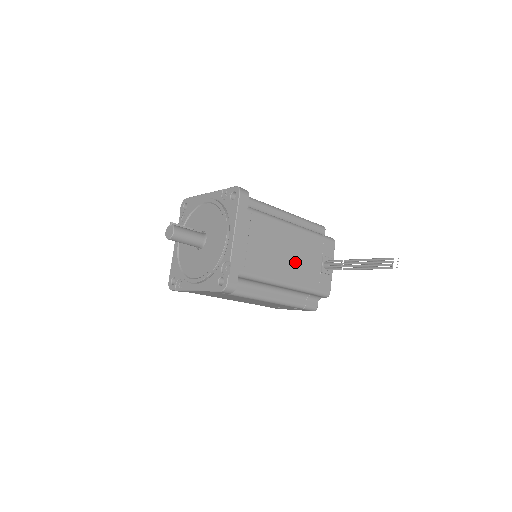
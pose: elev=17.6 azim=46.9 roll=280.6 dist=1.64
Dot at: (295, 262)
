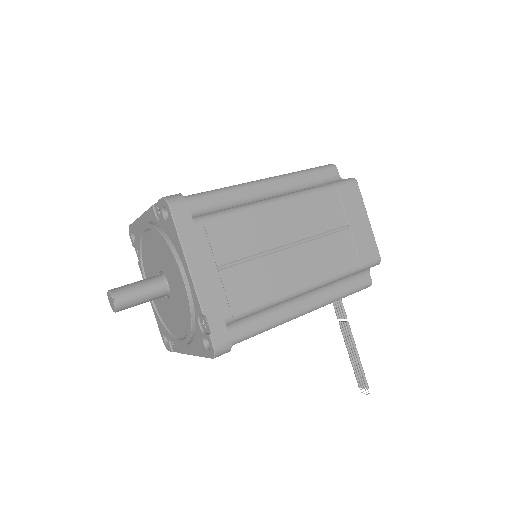
Dot at: occluded
